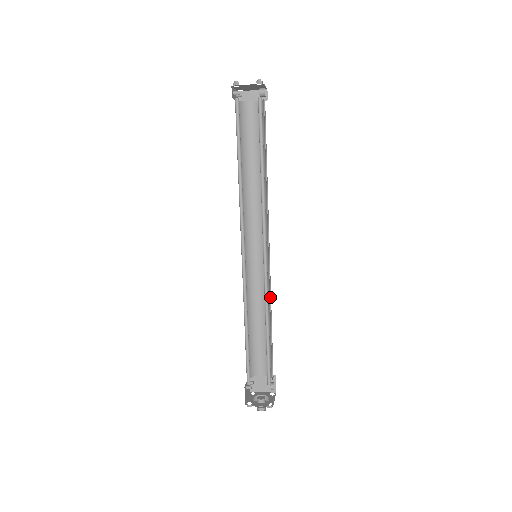
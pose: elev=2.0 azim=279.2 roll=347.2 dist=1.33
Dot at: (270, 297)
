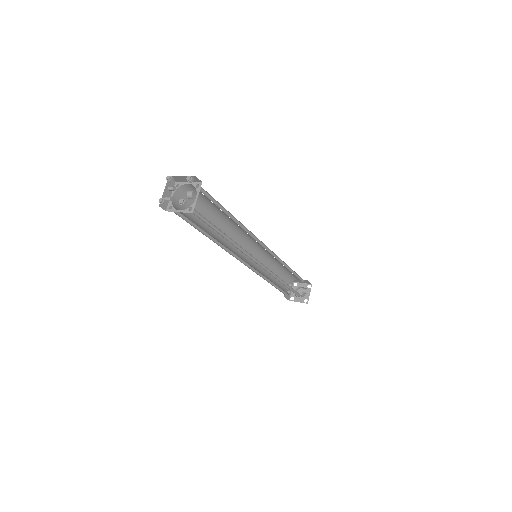
Dot at: occluded
